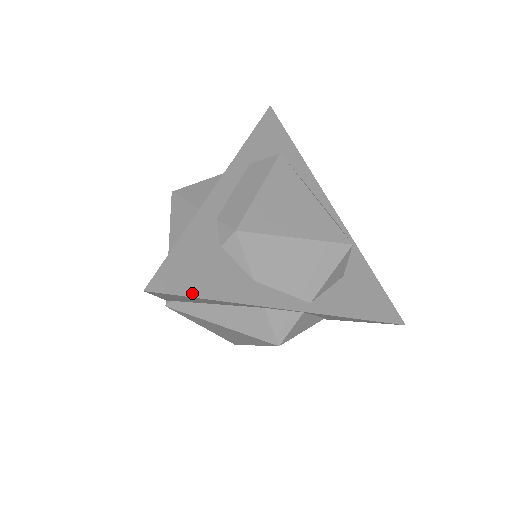
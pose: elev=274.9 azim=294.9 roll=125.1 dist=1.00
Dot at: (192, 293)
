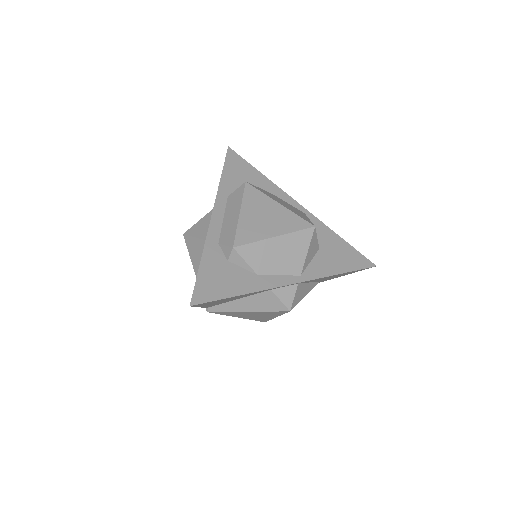
Dot at: (220, 297)
